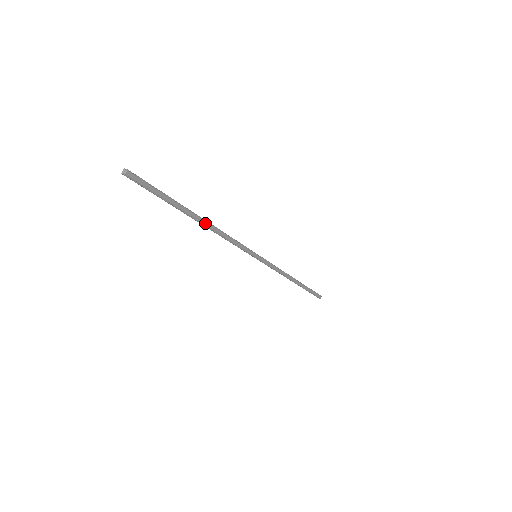
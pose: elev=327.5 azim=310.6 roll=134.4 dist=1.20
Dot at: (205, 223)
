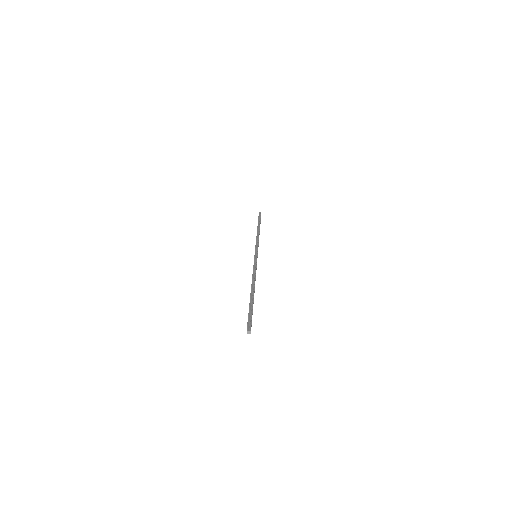
Dot at: (254, 289)
